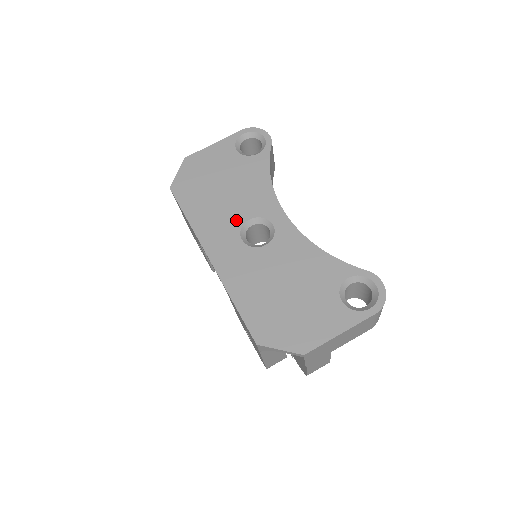
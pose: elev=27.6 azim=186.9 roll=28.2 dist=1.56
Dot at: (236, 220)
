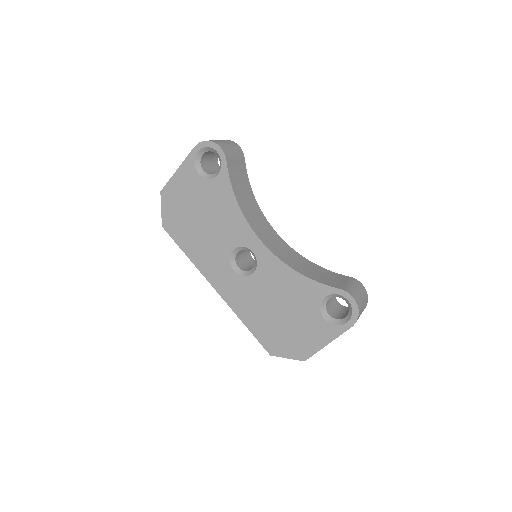
Dot at: (223, 252)
